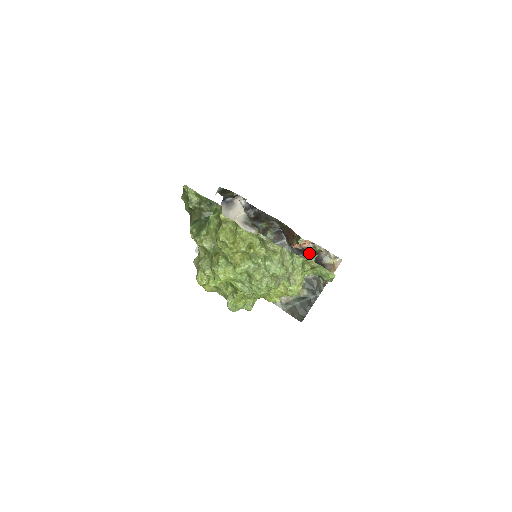
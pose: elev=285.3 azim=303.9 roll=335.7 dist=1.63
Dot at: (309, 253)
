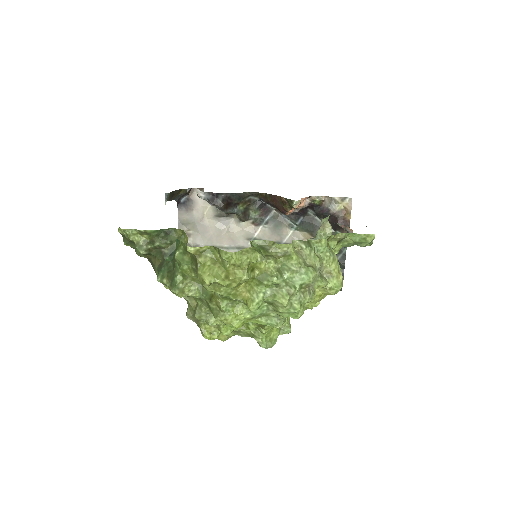
Dot at: (309, 210)
